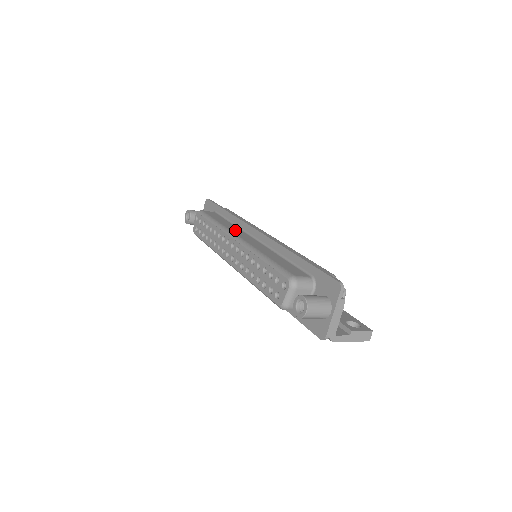
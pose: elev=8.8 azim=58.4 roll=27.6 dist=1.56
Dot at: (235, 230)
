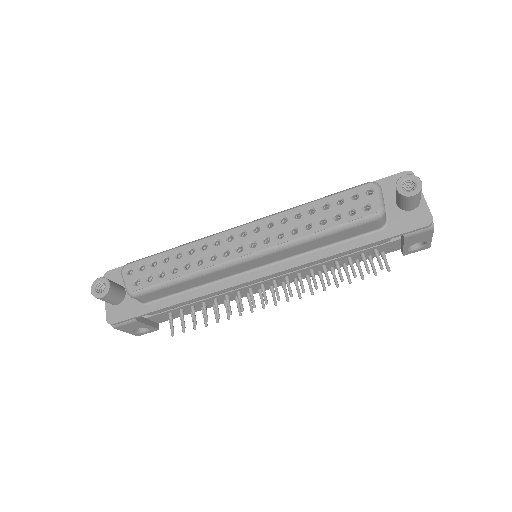
Dot at: occluded
